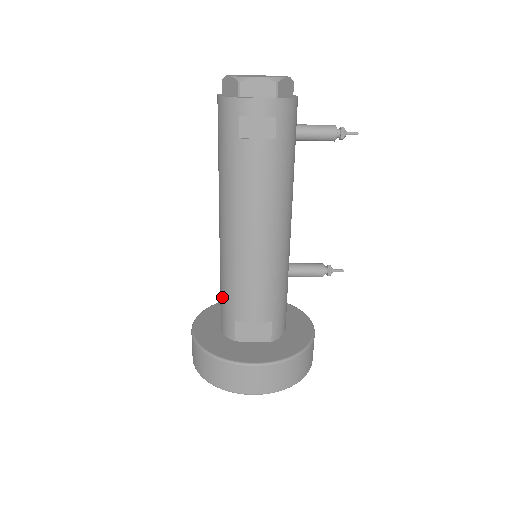
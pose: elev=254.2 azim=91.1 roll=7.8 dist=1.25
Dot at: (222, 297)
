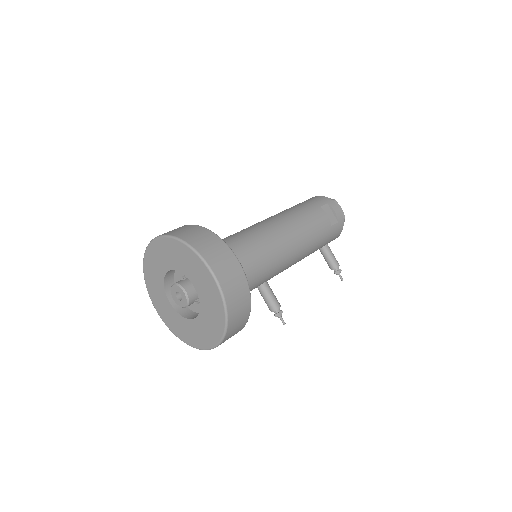
Dot at: (227, 238)
